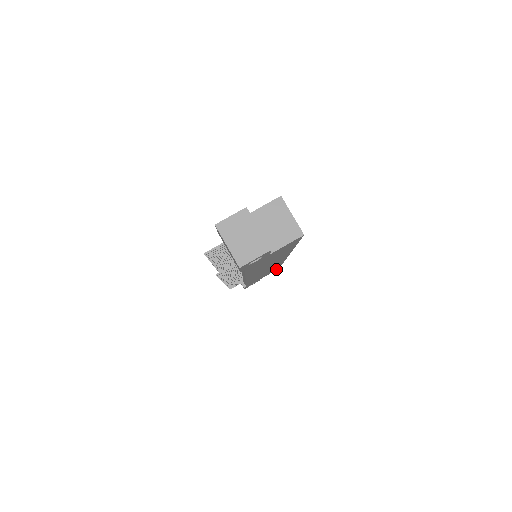
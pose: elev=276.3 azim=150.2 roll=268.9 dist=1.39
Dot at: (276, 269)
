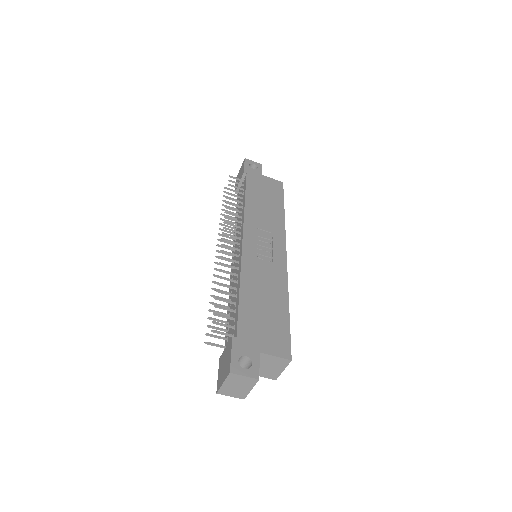
Dot at: occluded
